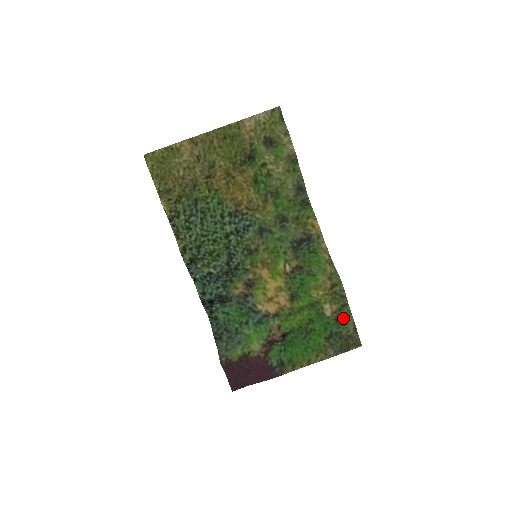
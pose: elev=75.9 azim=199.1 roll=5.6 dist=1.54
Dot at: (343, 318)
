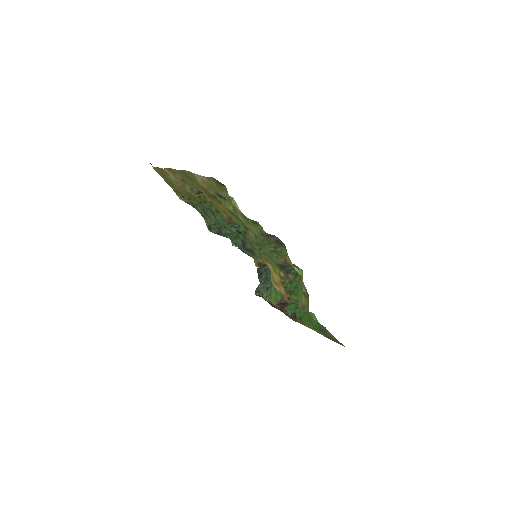
Dot at: (325, 328)
